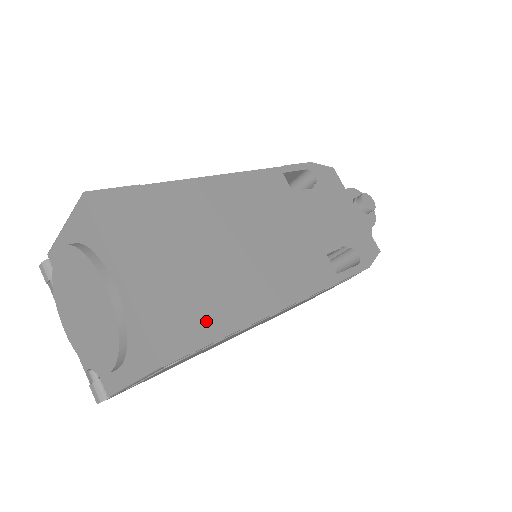
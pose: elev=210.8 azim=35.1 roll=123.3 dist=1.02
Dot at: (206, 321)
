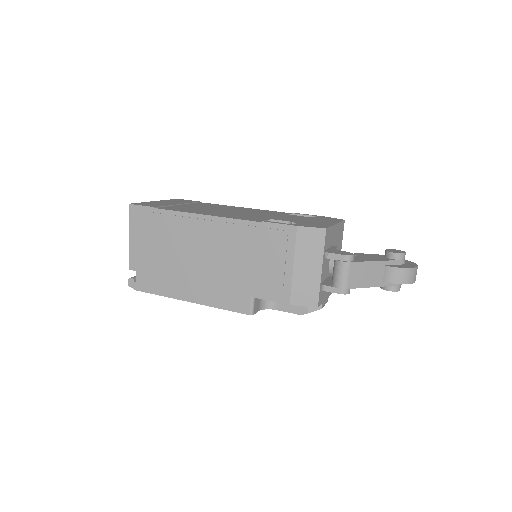
Dot at: (162, 207)
